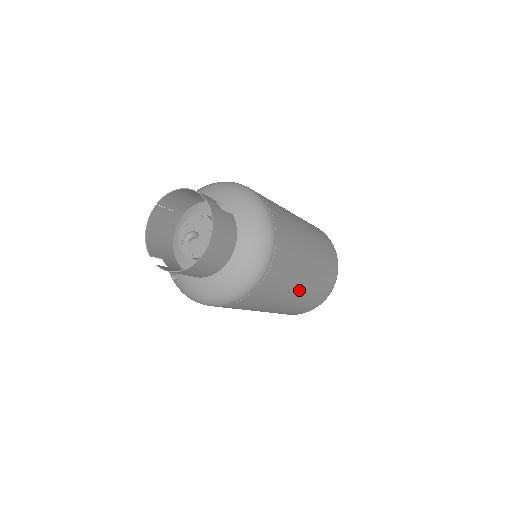
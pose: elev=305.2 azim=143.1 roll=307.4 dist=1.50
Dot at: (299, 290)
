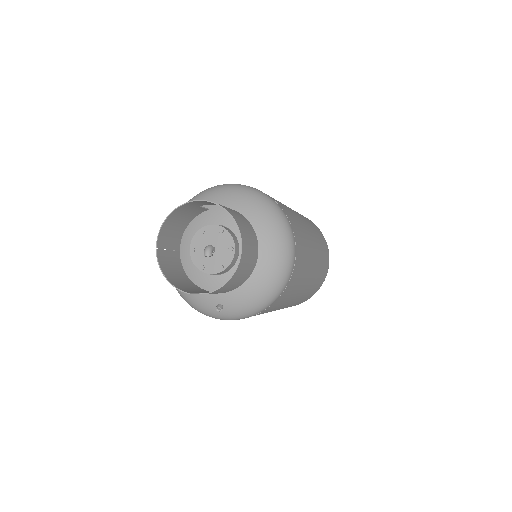
Dot at: (314, 249)
